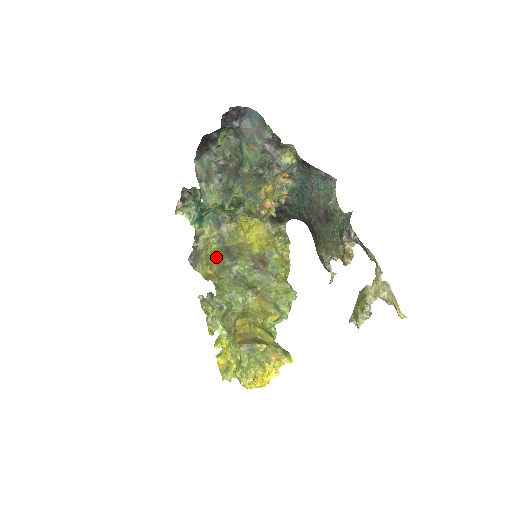
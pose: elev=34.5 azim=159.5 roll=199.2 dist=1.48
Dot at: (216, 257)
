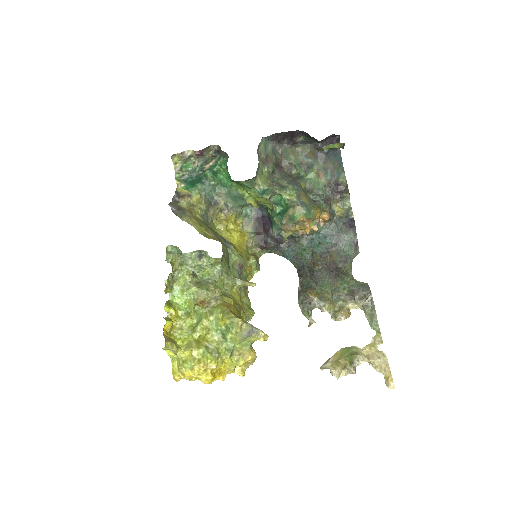
Dot at: occluded
